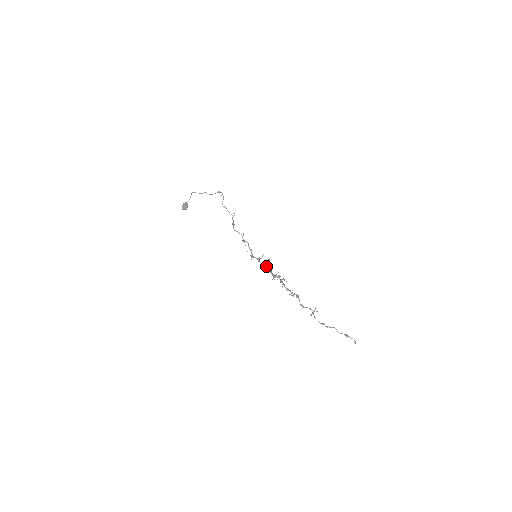
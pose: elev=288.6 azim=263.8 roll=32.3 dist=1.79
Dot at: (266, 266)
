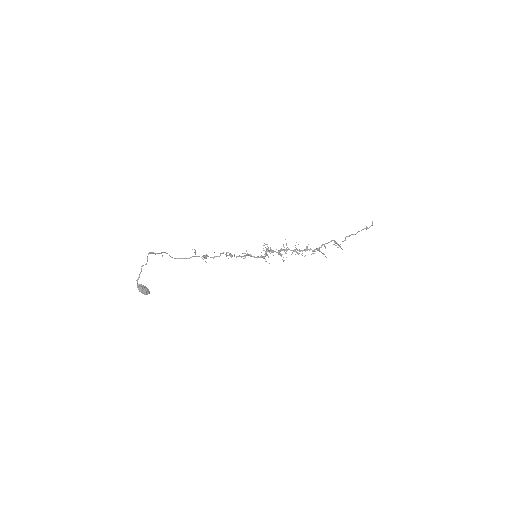
Dot at: occluded
